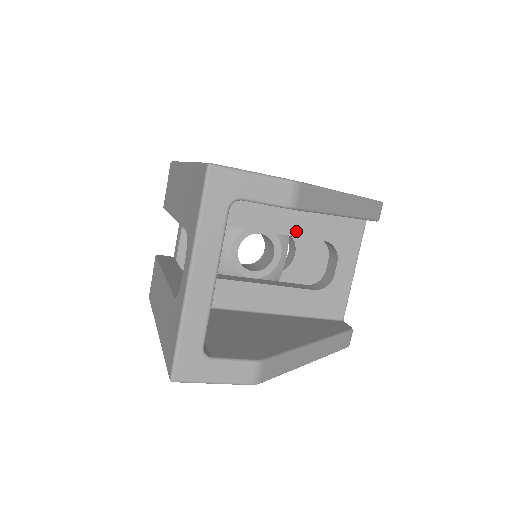
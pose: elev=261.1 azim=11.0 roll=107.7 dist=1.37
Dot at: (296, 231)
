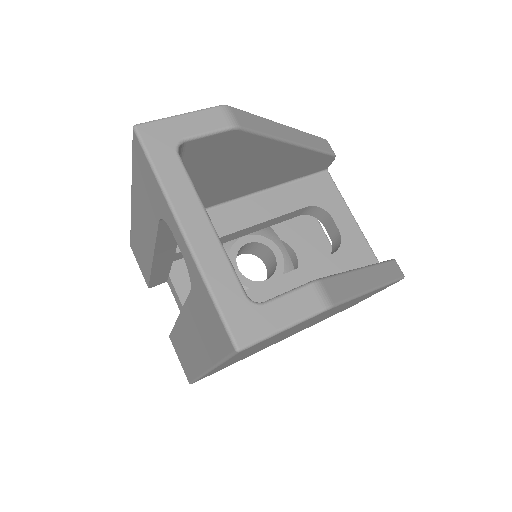
Dot at: (275, 212)
